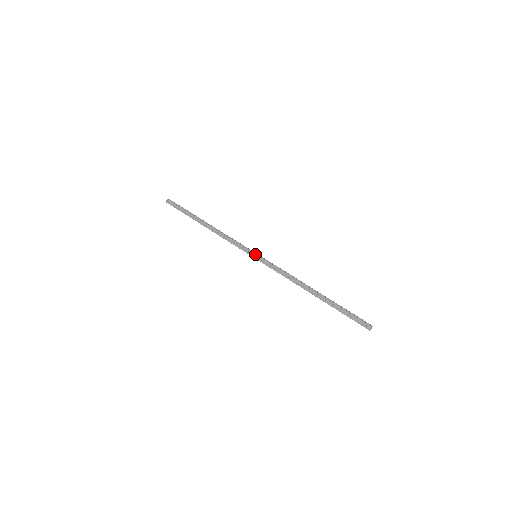
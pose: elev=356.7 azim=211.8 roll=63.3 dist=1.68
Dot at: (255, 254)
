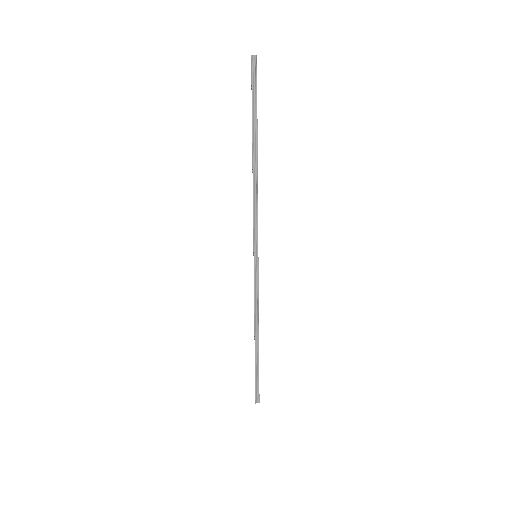
Dot at: occluded
